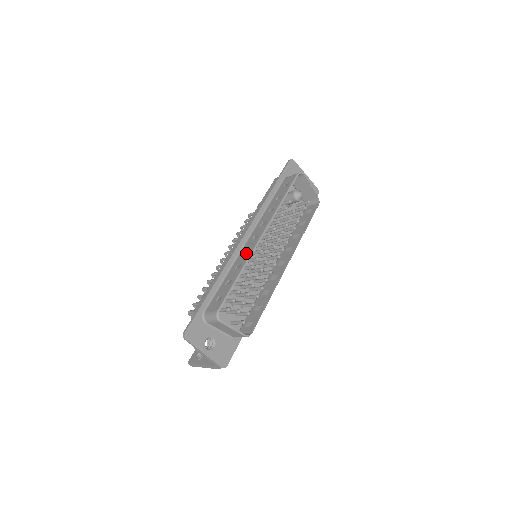
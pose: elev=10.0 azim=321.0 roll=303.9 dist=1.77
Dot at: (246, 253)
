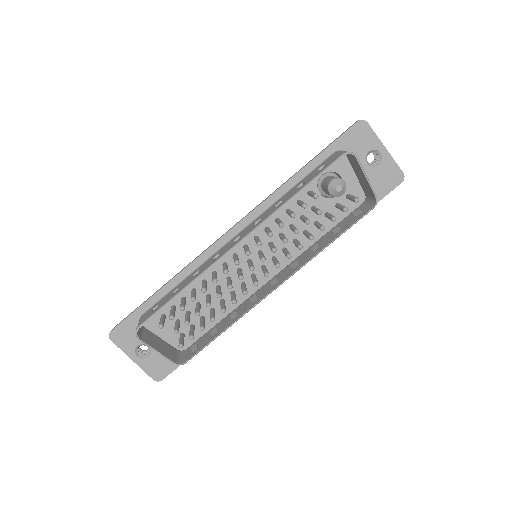
Dot at: (212, 259)
